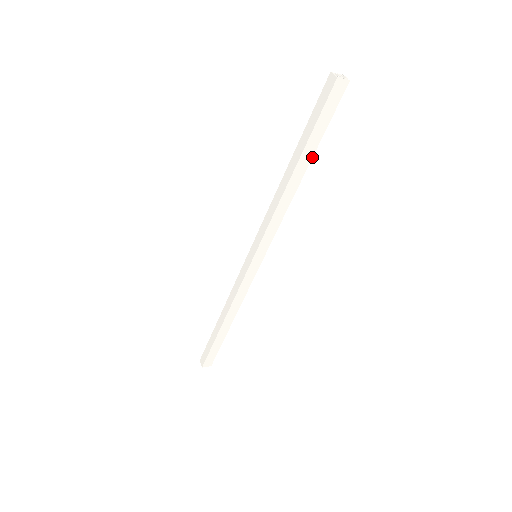
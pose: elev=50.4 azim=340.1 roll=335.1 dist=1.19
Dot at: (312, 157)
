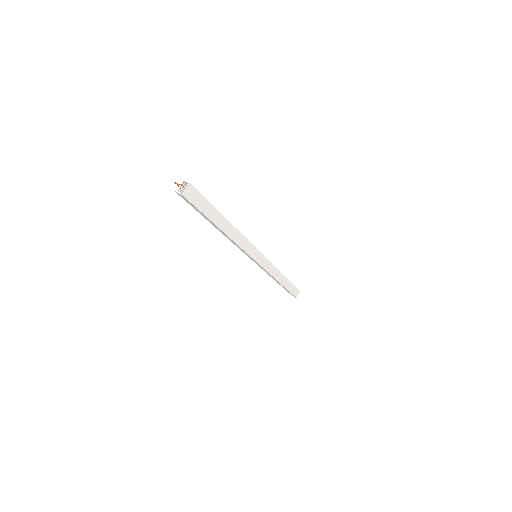
Dot at: (221, 215)
